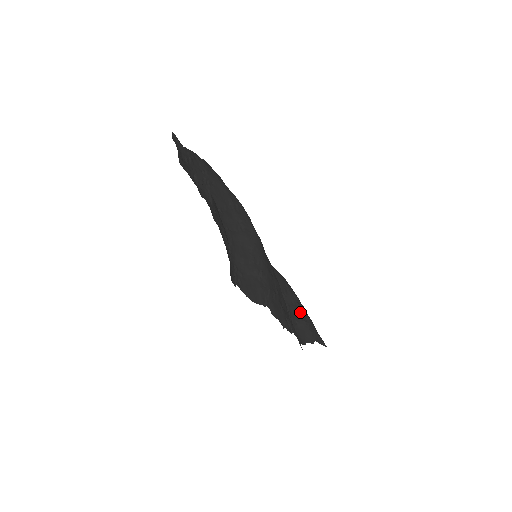
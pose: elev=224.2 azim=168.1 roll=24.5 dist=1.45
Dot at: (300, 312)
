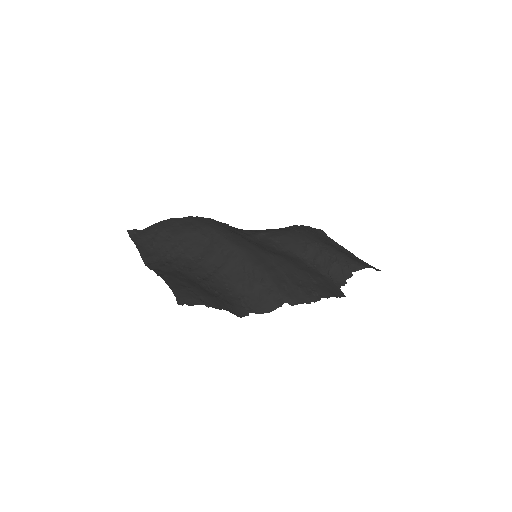
Dot at: (326, 257)
